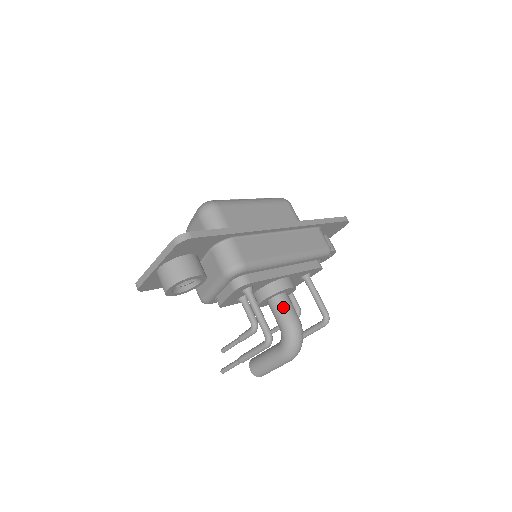
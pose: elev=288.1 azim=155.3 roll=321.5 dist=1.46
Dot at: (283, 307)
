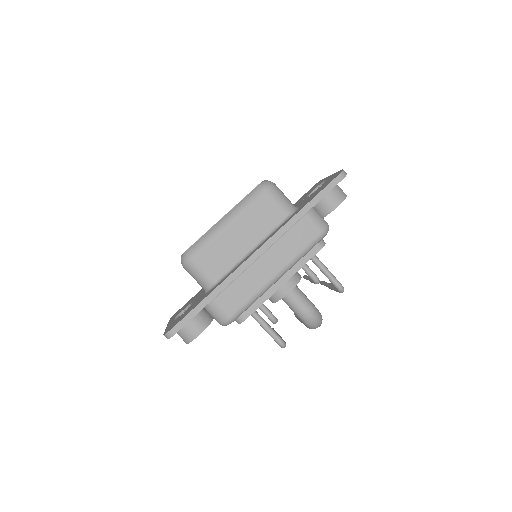
Dot at: (291, 304)
